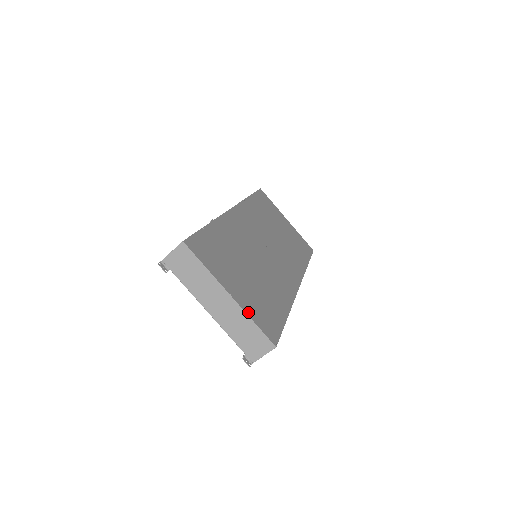
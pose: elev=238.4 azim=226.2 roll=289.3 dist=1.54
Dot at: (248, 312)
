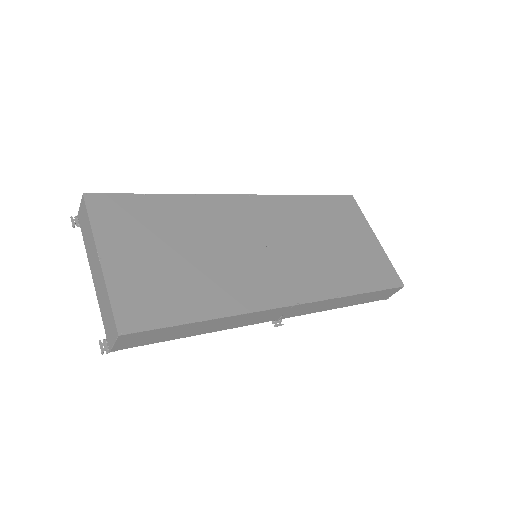
Dot at: (112, 284)
